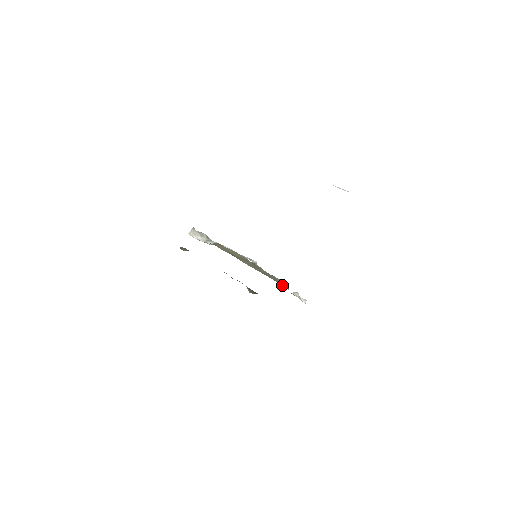
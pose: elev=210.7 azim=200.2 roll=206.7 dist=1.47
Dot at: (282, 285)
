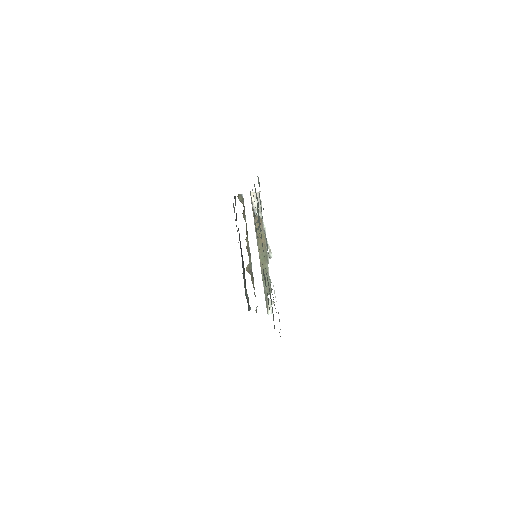
Dot at: (265, 288)
